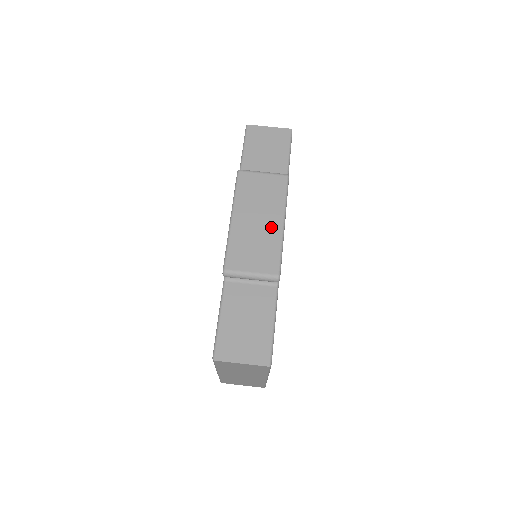
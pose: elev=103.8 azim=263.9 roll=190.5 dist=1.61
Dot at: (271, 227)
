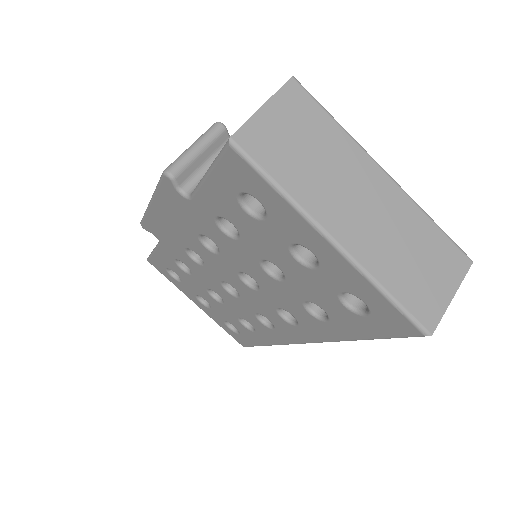
Dot at: occluded
